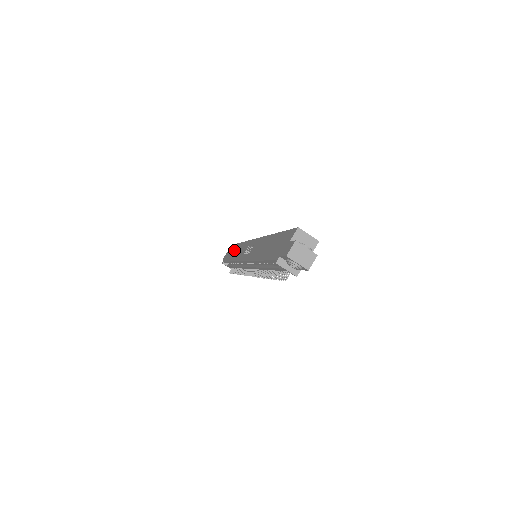
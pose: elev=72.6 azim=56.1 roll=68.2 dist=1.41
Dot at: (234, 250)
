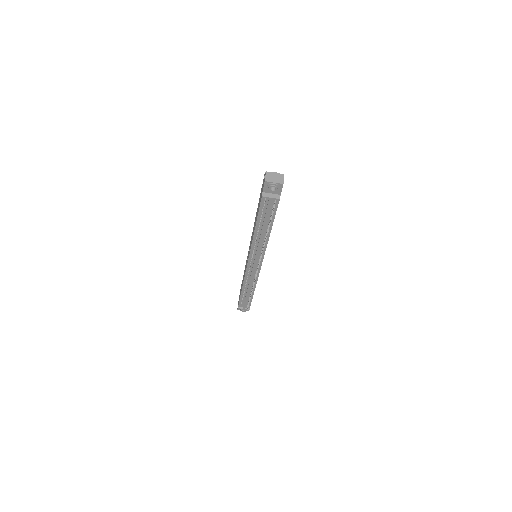
Dot at: (241, 286)
